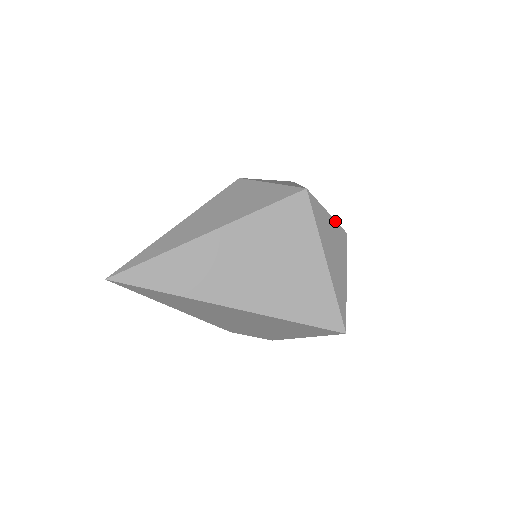
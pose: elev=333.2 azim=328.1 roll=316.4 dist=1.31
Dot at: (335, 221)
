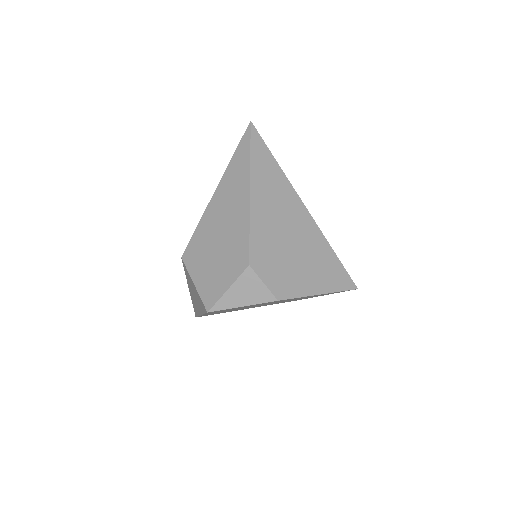
Dot at: occluded
